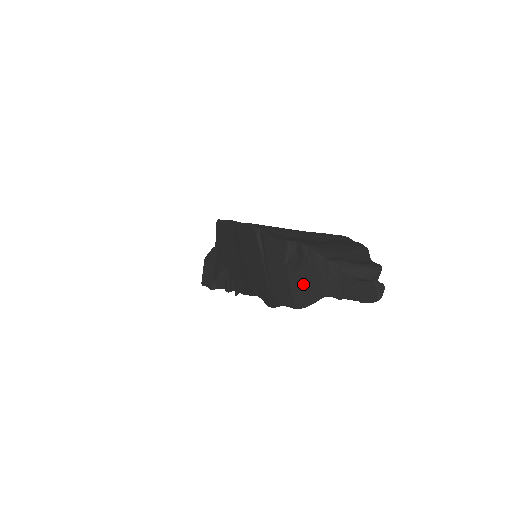
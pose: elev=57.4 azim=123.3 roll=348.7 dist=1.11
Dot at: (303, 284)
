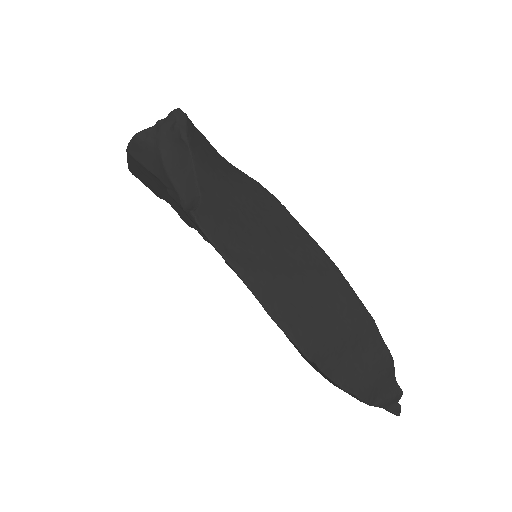
Dot at: occluded
